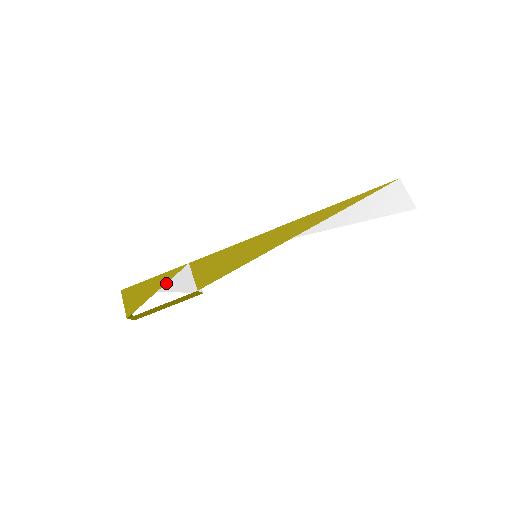
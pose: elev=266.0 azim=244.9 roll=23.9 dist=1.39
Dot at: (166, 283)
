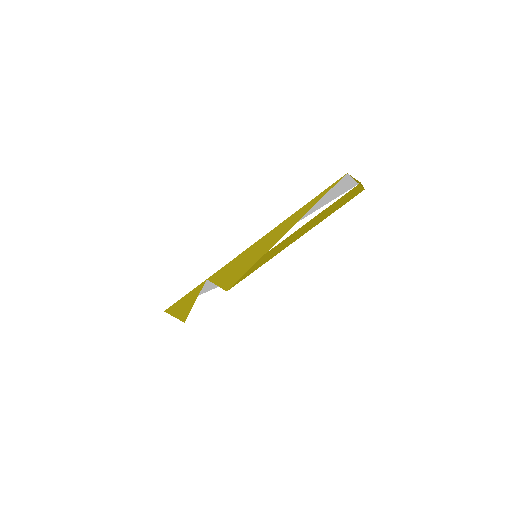
Dot at: (196, 293)
